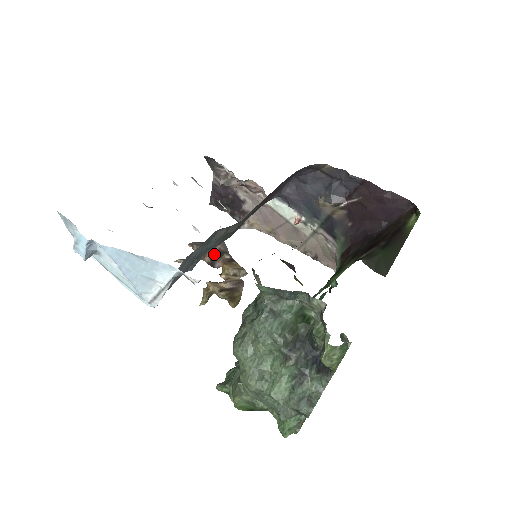
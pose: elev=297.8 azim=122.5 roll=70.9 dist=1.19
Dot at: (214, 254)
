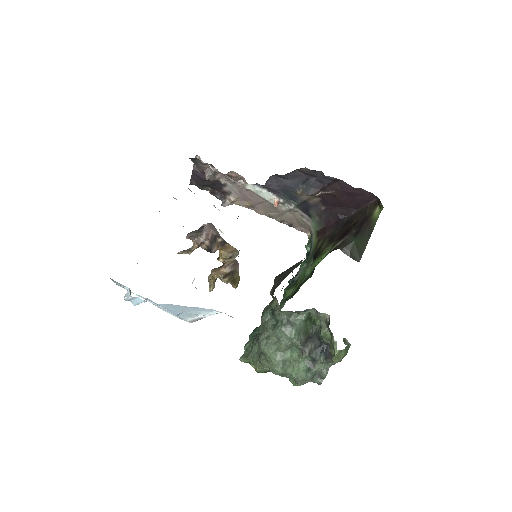
Dot at: (210, 242)
